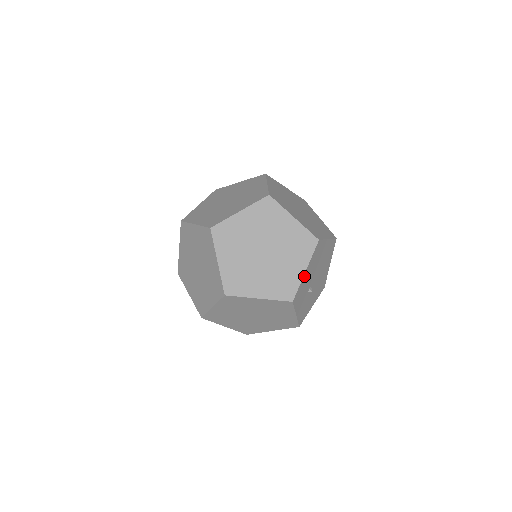
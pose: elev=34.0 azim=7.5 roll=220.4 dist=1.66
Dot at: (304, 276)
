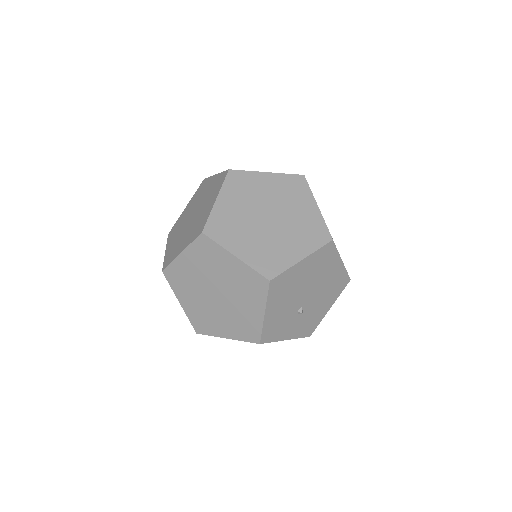
Dot at: (266, 318)
